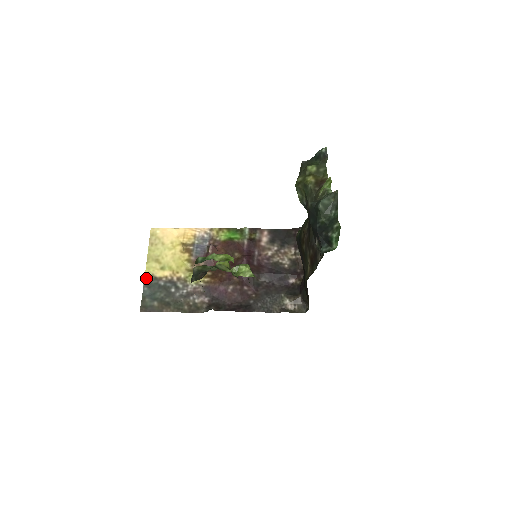
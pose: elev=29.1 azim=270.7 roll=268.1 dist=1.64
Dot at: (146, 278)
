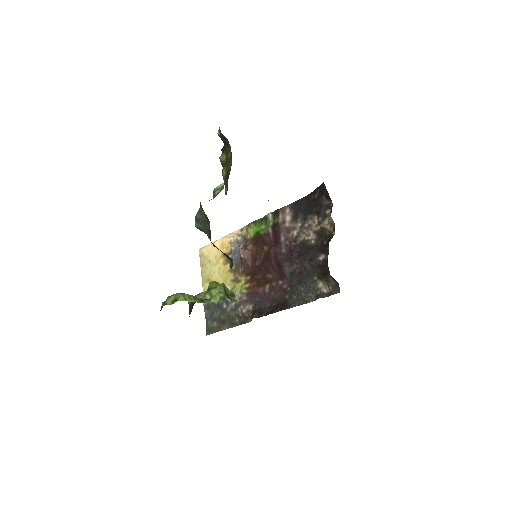
Dot at: occluded
